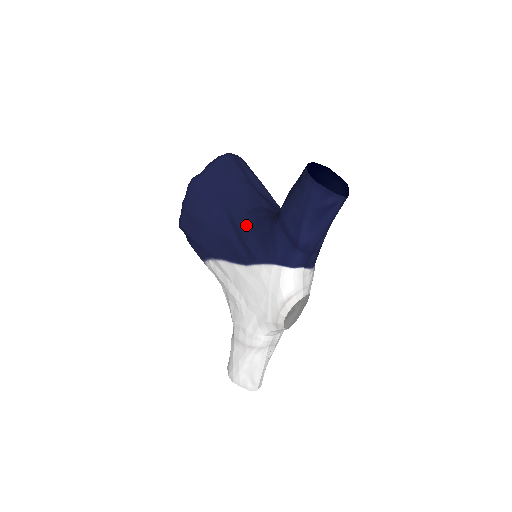
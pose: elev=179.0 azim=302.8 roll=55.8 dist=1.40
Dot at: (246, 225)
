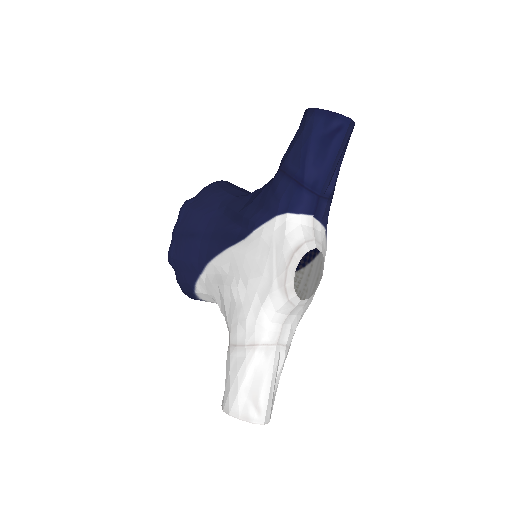
Dot at: (243, 205)
